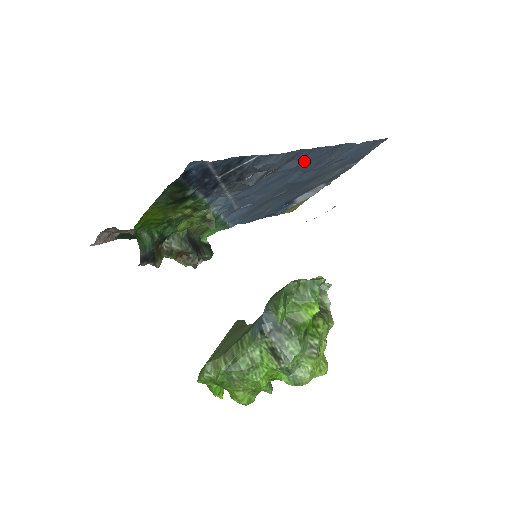
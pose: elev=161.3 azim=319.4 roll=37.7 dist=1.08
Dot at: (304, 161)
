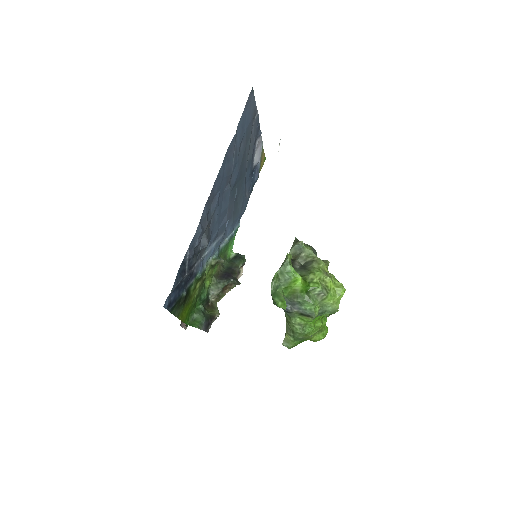
Dot at: (218, 190)
